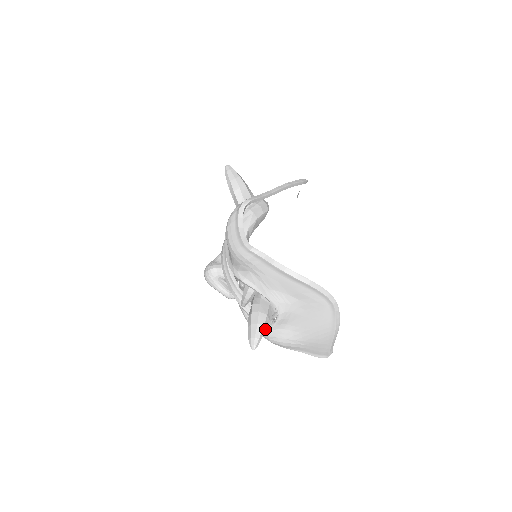
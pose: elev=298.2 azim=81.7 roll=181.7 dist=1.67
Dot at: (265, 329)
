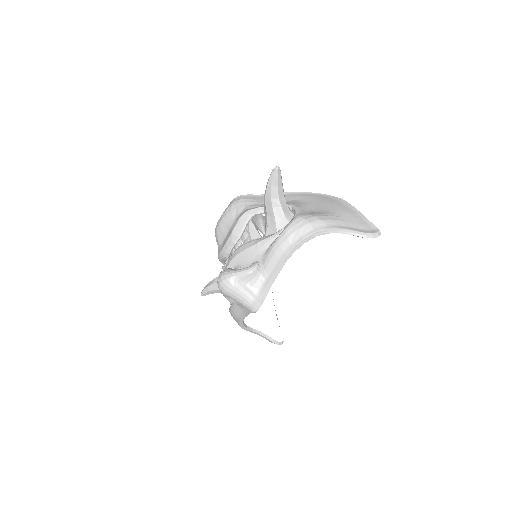
Dot at: occluded
